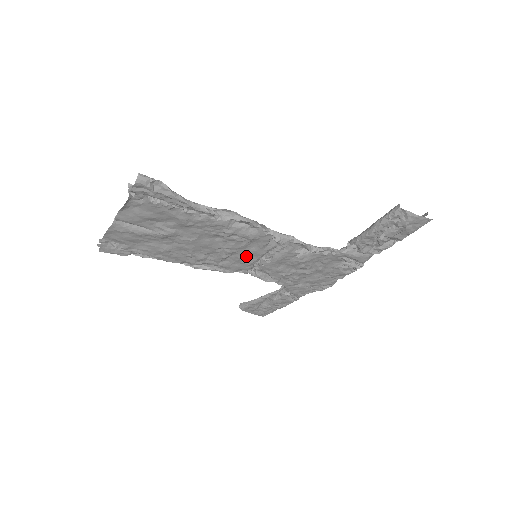
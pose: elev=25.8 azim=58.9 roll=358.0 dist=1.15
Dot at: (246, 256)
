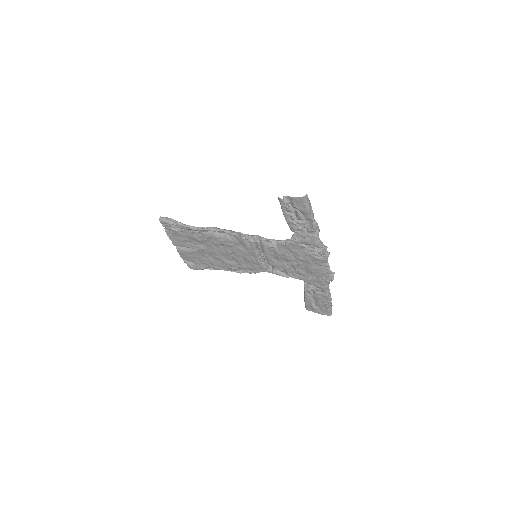
Dot at: (250, 257)
